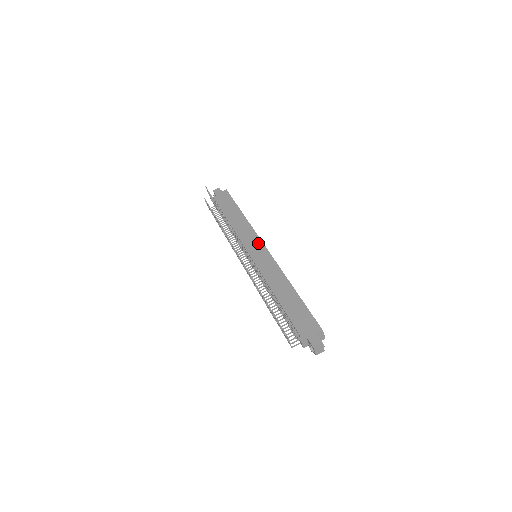
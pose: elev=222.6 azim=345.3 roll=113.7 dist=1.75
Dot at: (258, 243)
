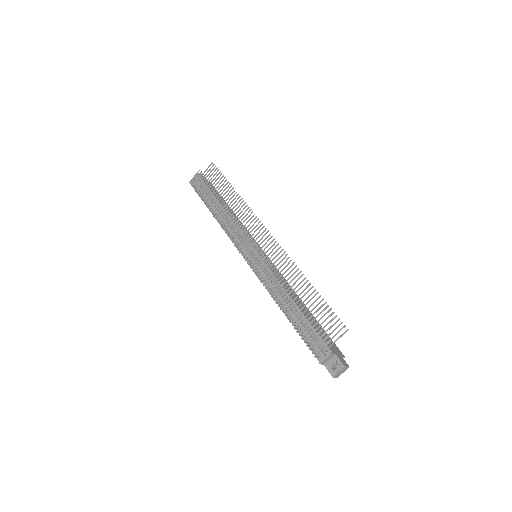
Dot at: (259, 247)
